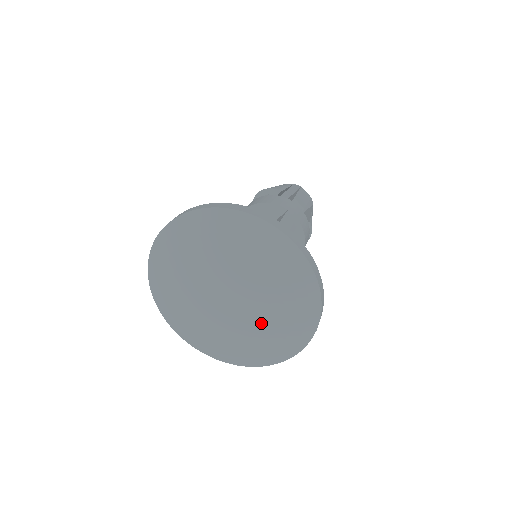
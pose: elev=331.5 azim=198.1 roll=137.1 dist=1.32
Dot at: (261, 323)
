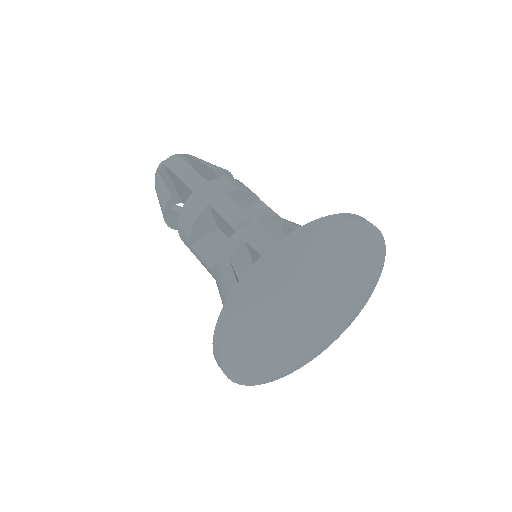
Dot at: (353, 287)
